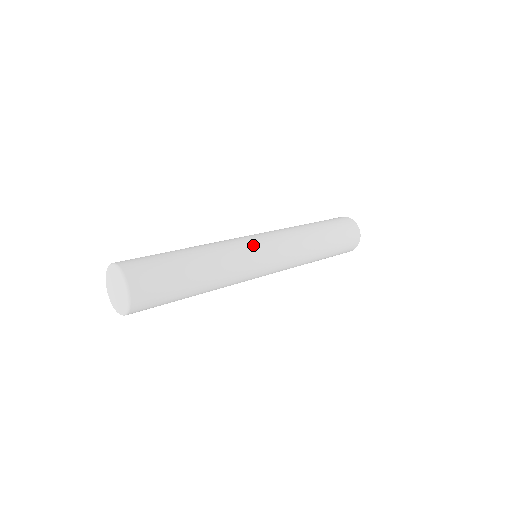
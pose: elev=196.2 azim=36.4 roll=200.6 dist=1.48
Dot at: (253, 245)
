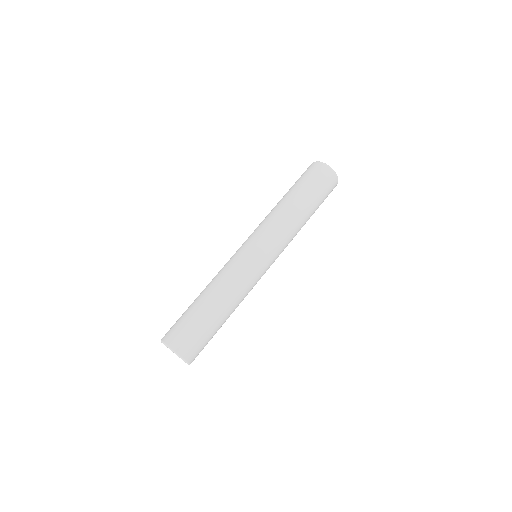
Dot at: (258, 269)
